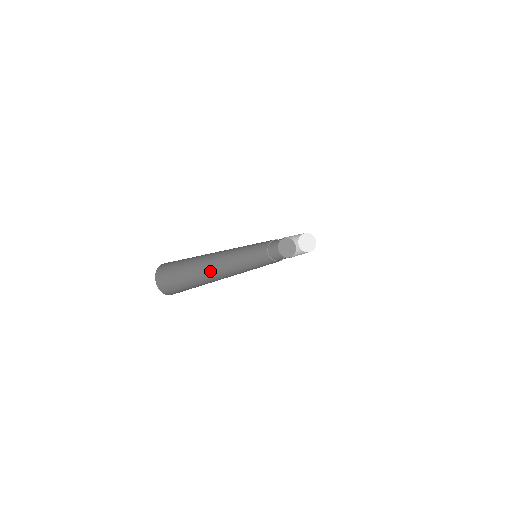
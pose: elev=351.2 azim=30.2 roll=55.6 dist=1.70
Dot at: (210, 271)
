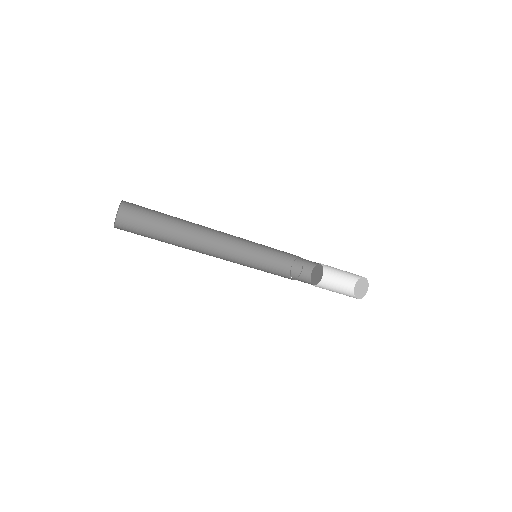
Dot at: (189, 244)
